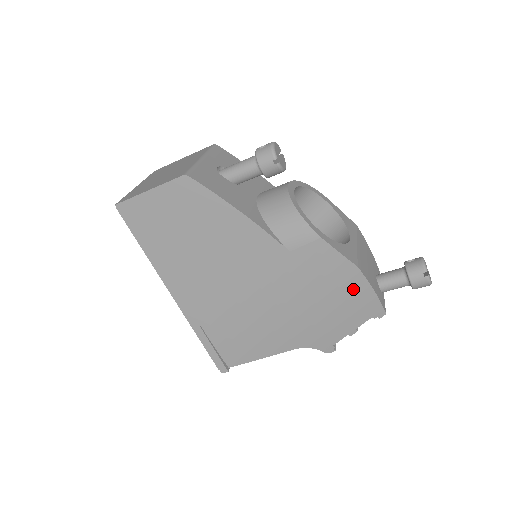
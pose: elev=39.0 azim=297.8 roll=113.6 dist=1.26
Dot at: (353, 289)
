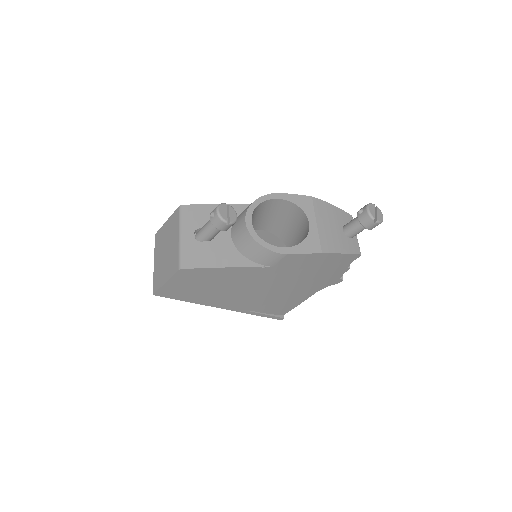
Dot at: (328, 260)
